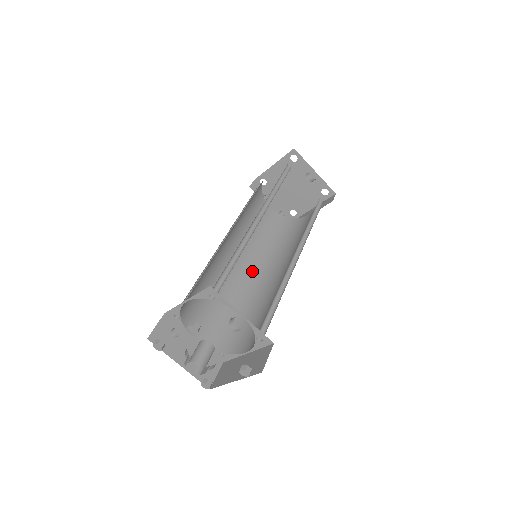
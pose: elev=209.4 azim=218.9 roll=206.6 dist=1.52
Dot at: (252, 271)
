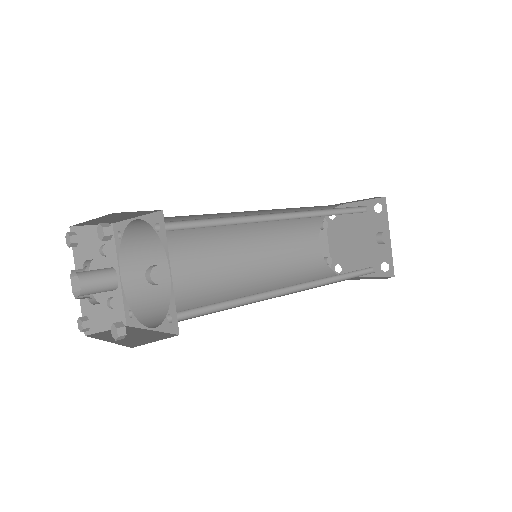
Dot at: (244, 276)
